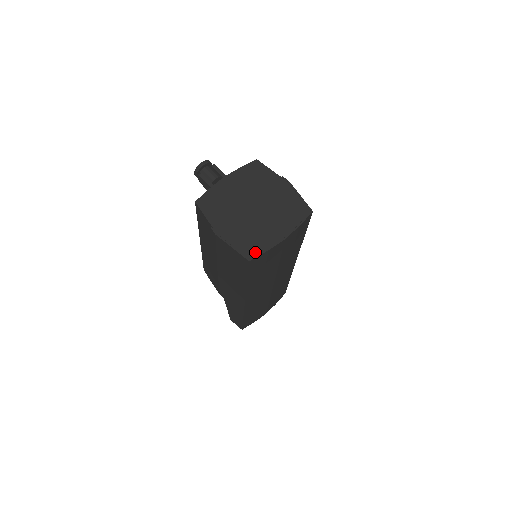
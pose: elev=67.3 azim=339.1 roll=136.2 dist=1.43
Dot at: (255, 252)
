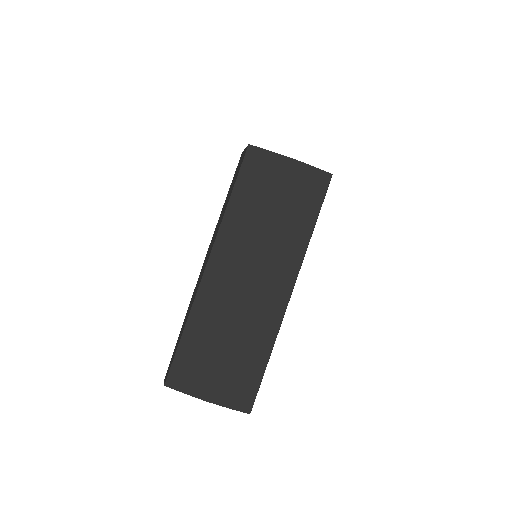
Dot at: (259, 149)
